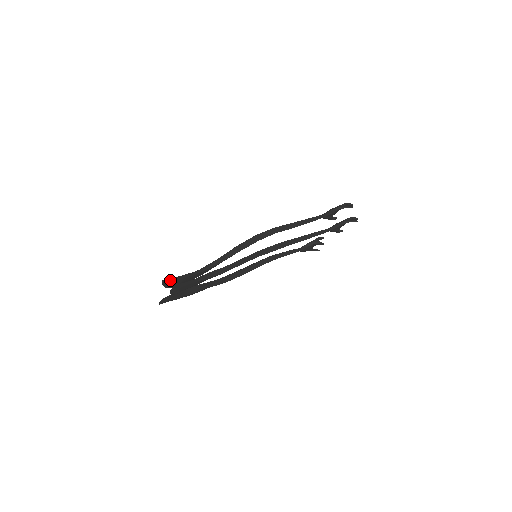
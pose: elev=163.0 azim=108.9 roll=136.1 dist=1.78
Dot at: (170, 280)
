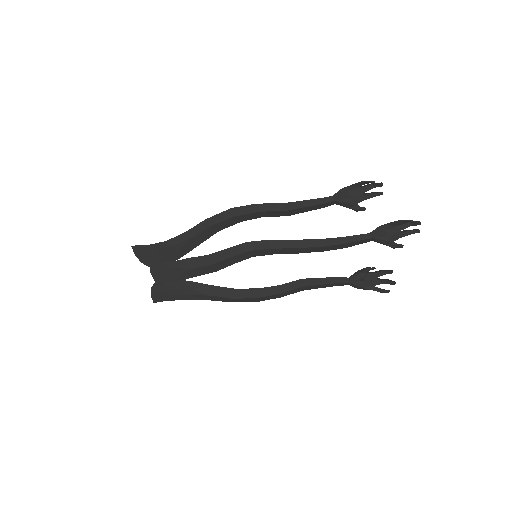
Dot at: (141, 250)
